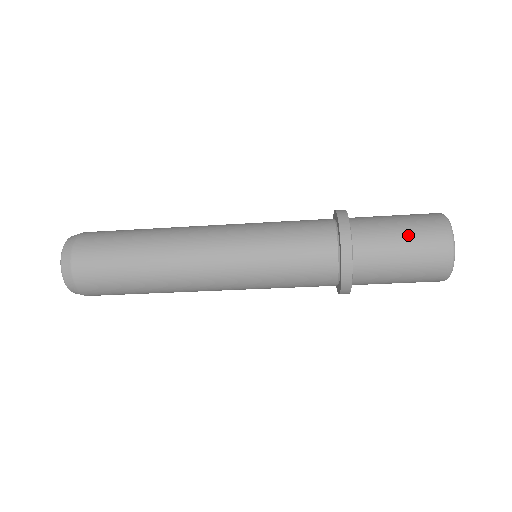
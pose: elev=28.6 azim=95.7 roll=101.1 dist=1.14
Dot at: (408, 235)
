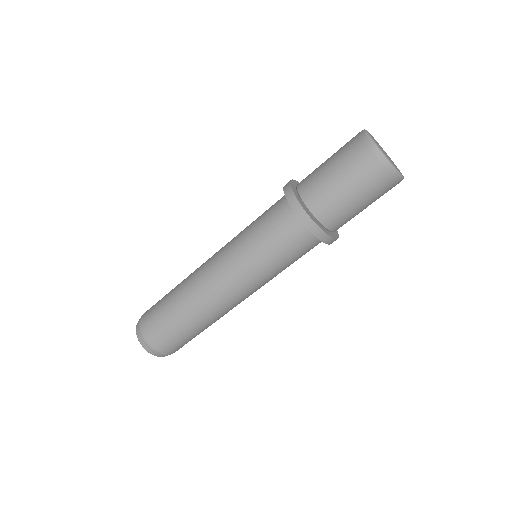
Dot at: (333, 155)
